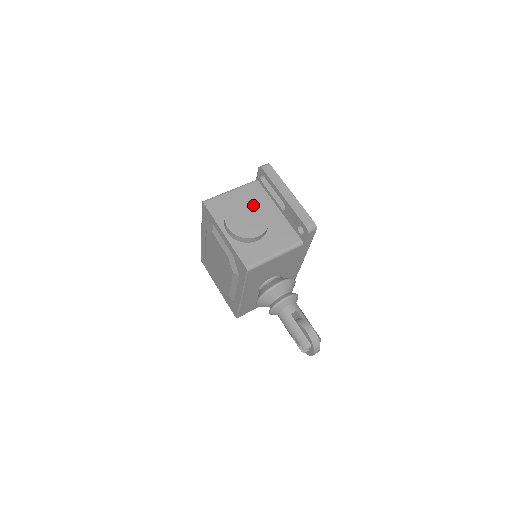
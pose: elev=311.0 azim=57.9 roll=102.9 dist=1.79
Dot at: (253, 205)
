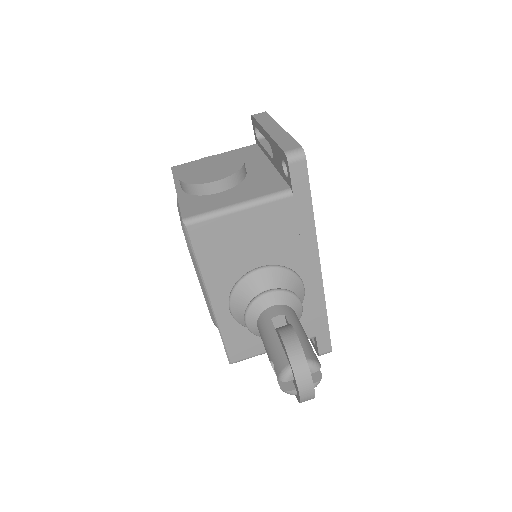
Dot at: (229, 156)
